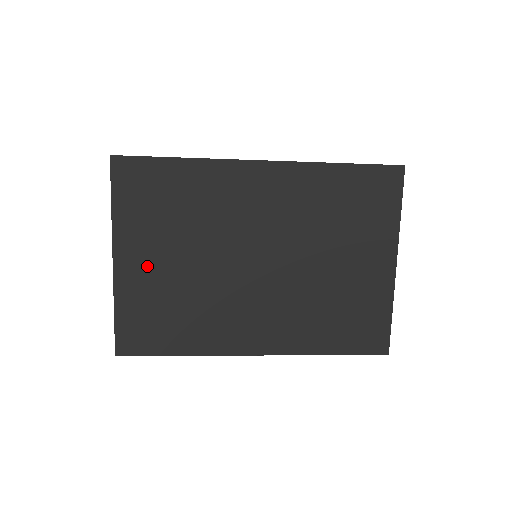
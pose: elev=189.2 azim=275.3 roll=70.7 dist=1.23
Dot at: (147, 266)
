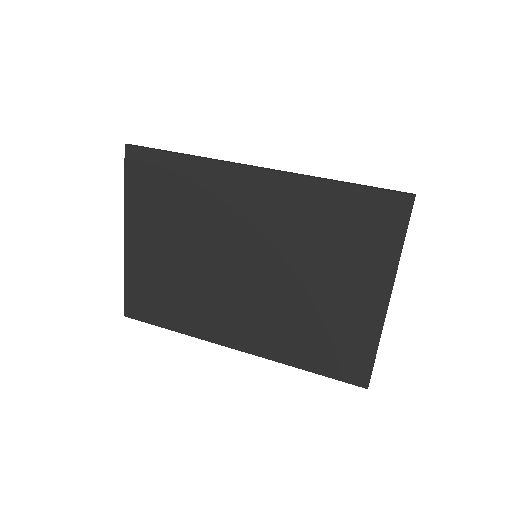
Dot at: (150, 248)
